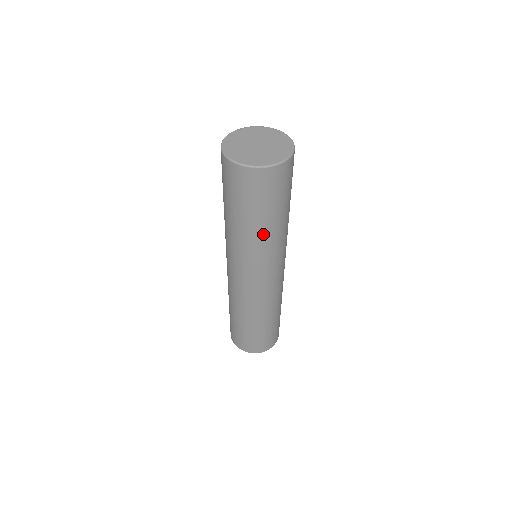
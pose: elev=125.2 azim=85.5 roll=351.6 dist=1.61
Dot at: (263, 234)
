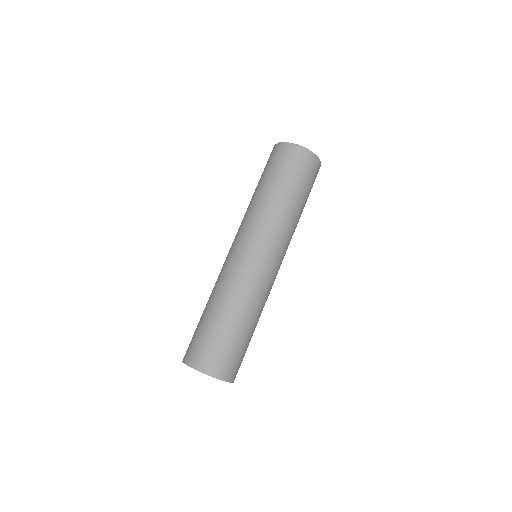
Dot at: (270, 200)
